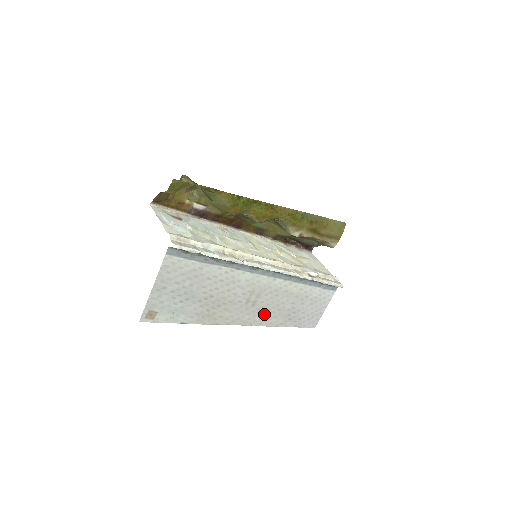
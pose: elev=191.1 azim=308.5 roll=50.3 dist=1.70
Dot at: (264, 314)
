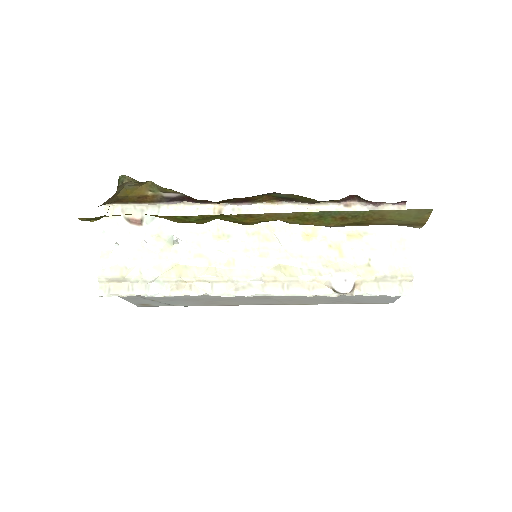
Dot at: (291, 301)
